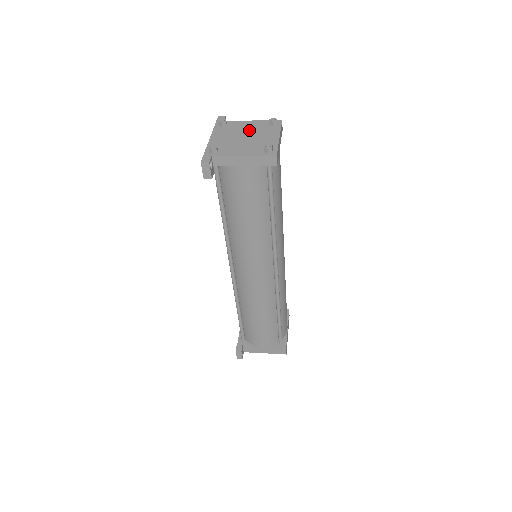
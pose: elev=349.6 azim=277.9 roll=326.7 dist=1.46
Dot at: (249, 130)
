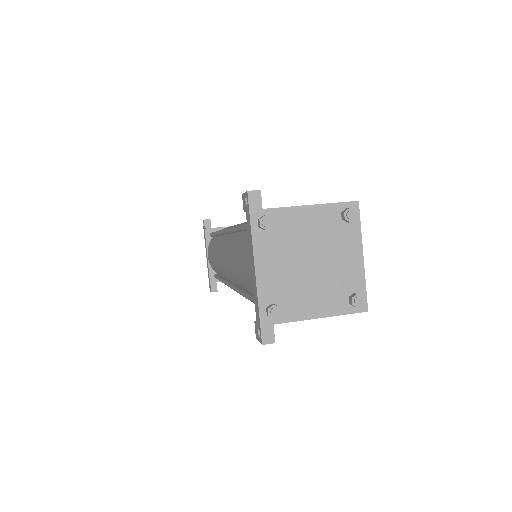
Dot at: (313, 240)
